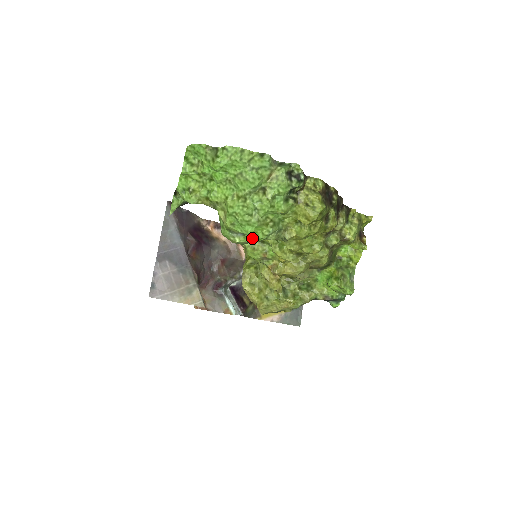
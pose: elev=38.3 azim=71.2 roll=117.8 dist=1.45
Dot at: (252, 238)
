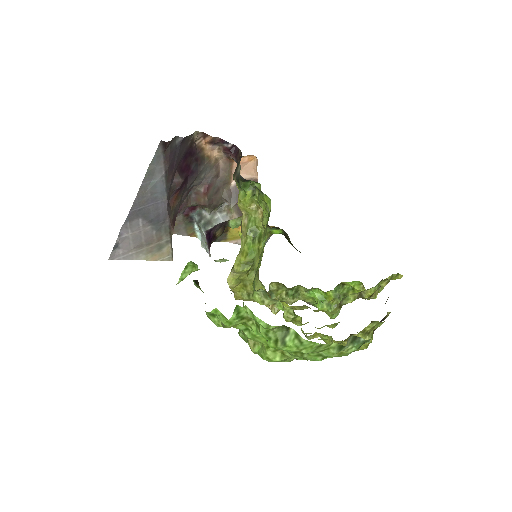
Dot at: occluded
